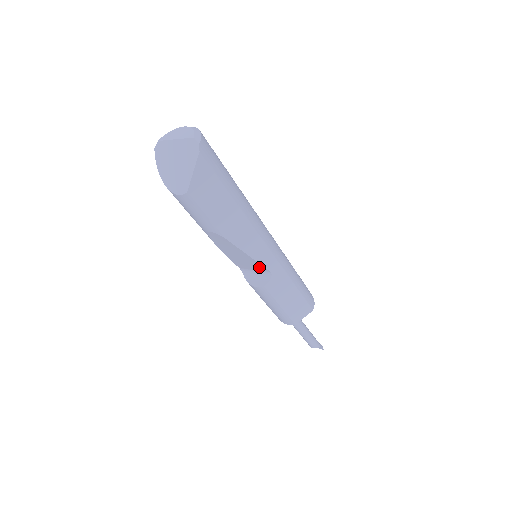
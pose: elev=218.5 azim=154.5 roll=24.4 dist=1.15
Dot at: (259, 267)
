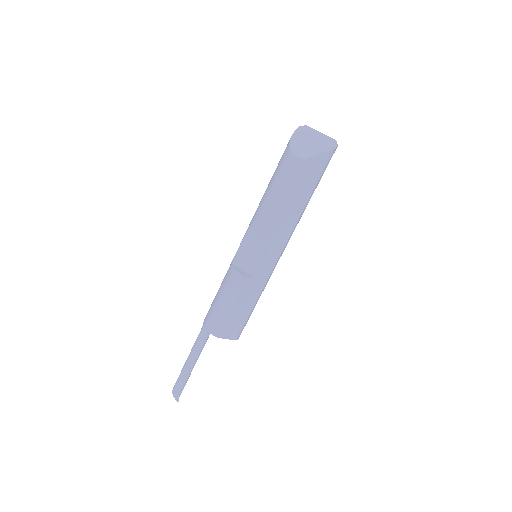
Dot at: (259, 261)
